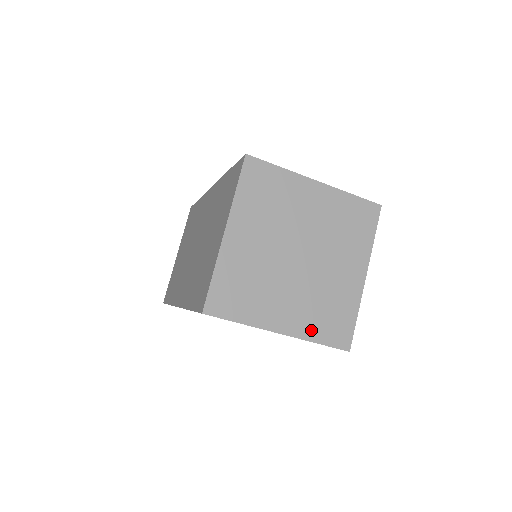
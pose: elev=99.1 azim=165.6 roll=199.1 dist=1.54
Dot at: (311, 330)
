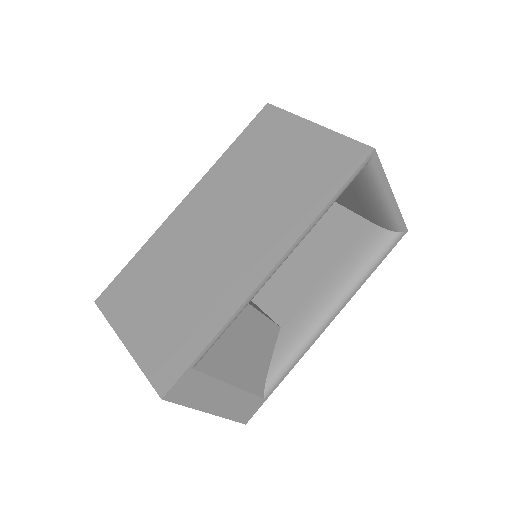
Dot at: occluded
